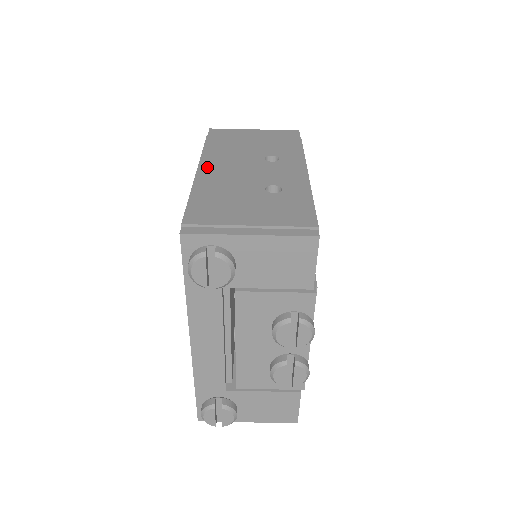
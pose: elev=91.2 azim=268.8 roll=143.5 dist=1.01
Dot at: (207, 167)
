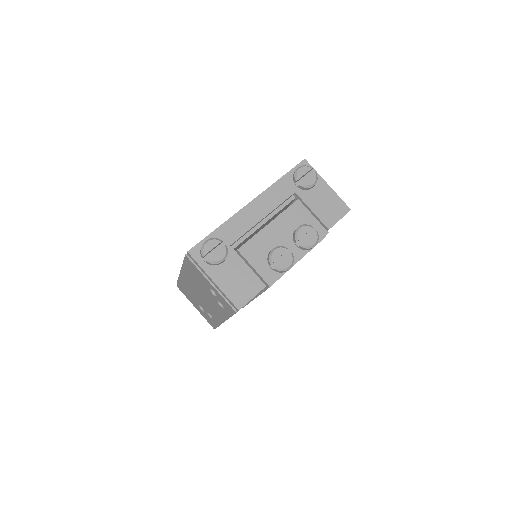
Dot at: occluded
